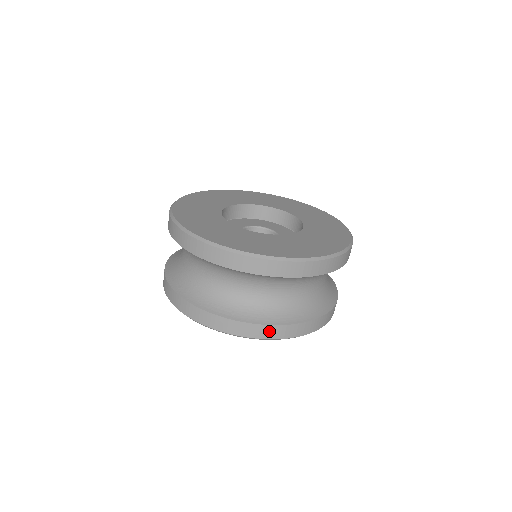
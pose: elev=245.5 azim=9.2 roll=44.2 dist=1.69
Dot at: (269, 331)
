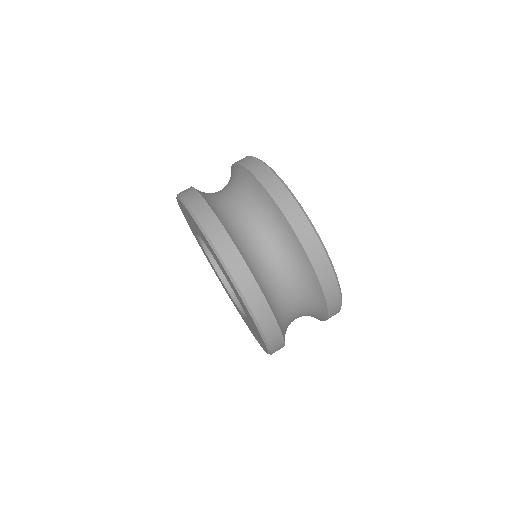
Dot at: (276, 337)
